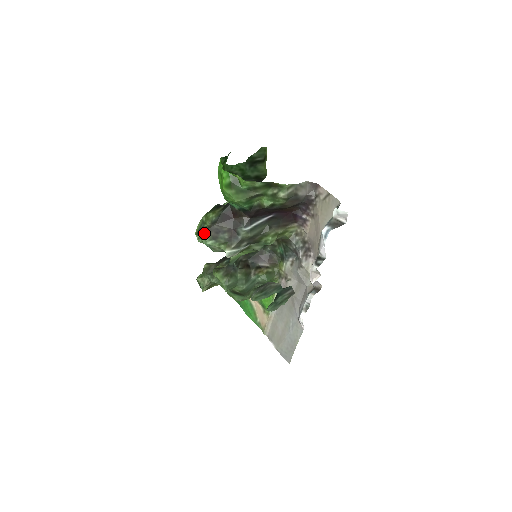
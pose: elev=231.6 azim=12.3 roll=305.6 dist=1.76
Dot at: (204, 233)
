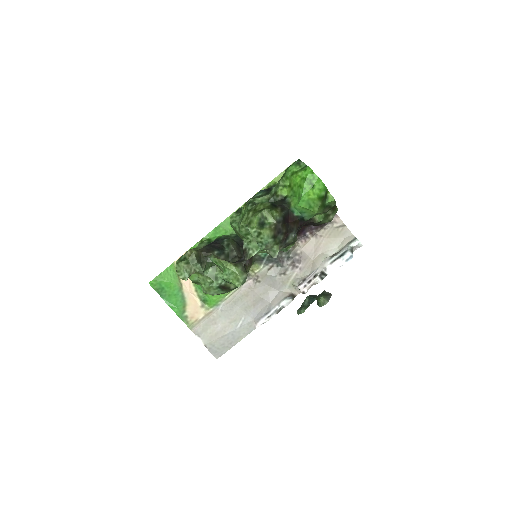
Dot at: (271, 230)
